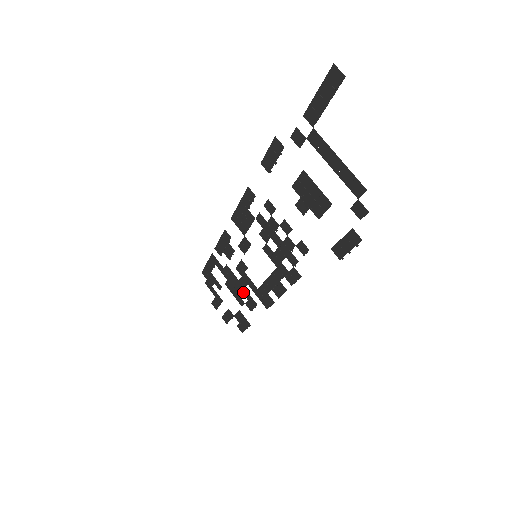
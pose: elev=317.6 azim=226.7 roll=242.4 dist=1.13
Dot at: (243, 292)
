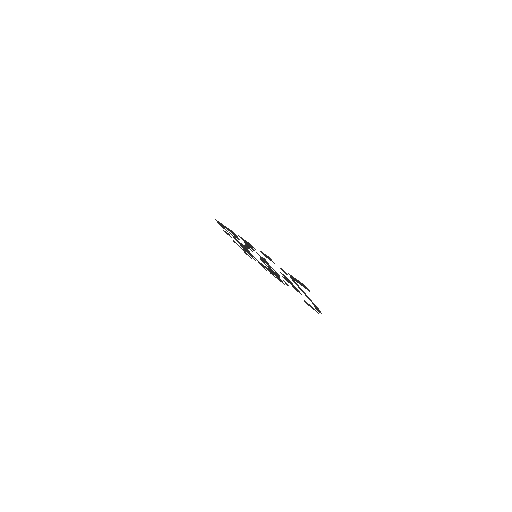
Dot at: (247, 251)
